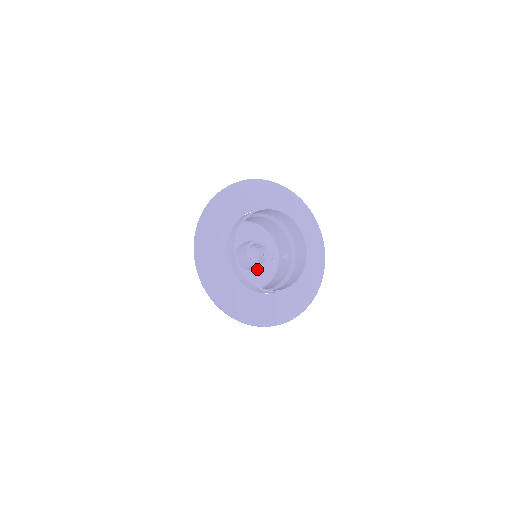
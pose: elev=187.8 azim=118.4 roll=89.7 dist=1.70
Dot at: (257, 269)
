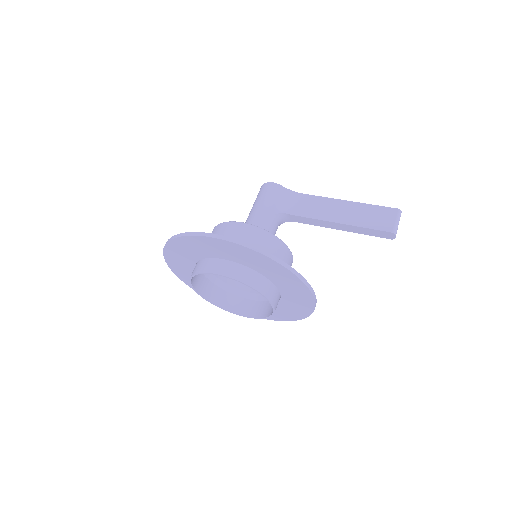
Dot at: occluded
